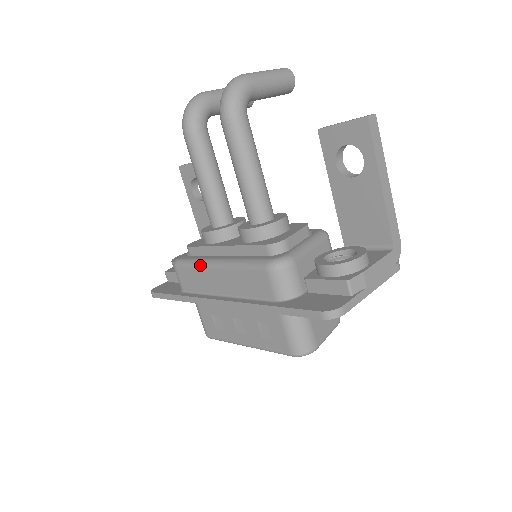
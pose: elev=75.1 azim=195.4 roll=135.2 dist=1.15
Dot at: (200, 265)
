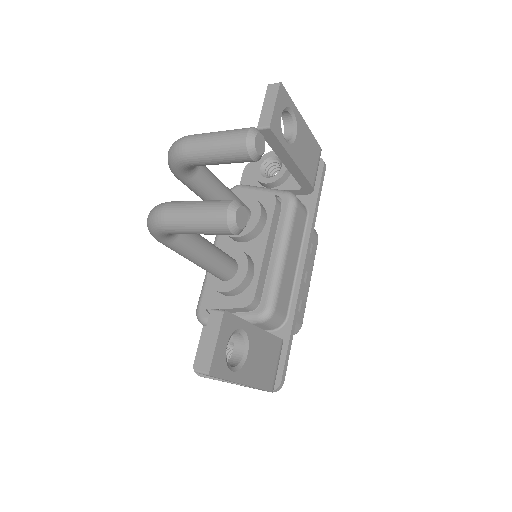
Dot at: occluded
